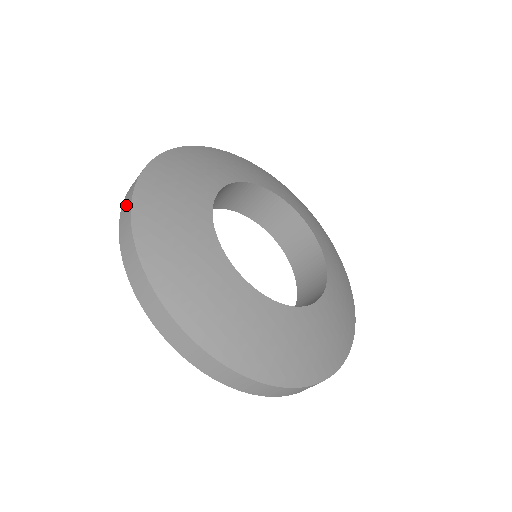
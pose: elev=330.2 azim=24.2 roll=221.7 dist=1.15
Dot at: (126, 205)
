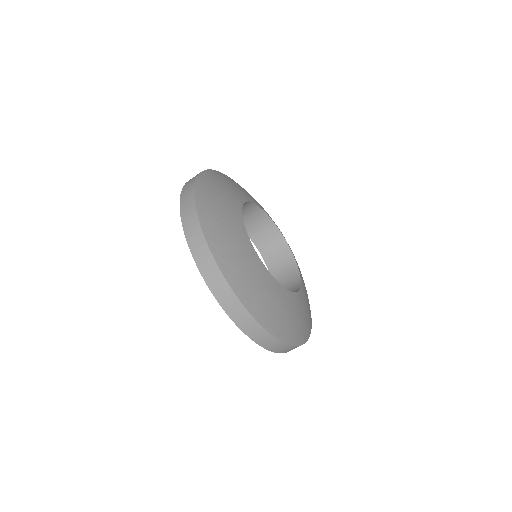
Dot at: (191, 223)
